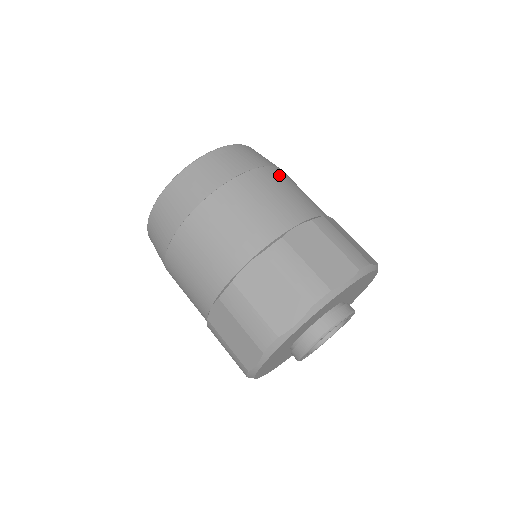
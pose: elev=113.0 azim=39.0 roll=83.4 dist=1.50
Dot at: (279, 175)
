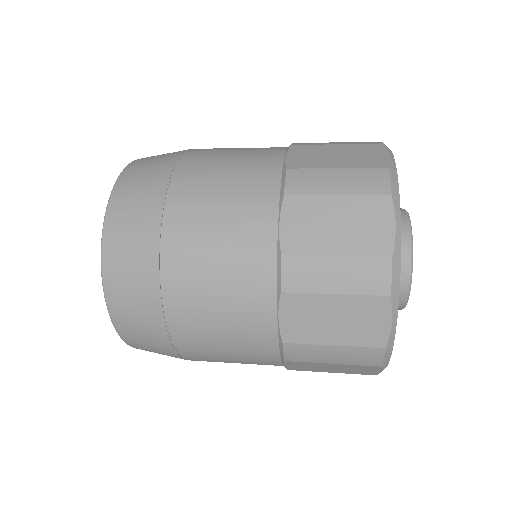
Dot at: occluded
